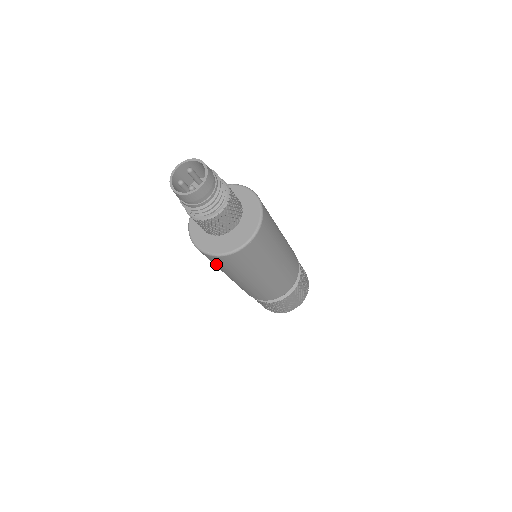
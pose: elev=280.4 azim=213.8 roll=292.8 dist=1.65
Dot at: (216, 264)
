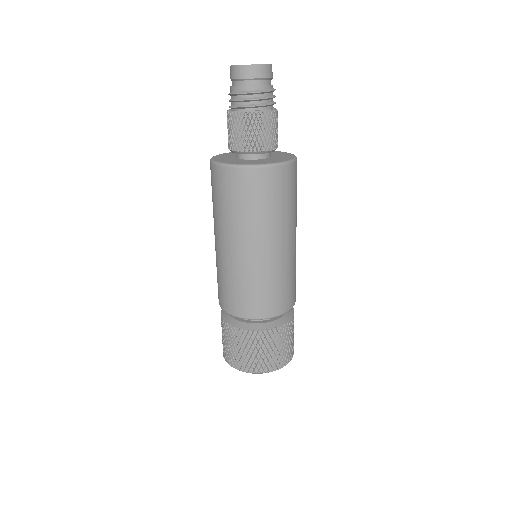
Dot at: (229, 199)
